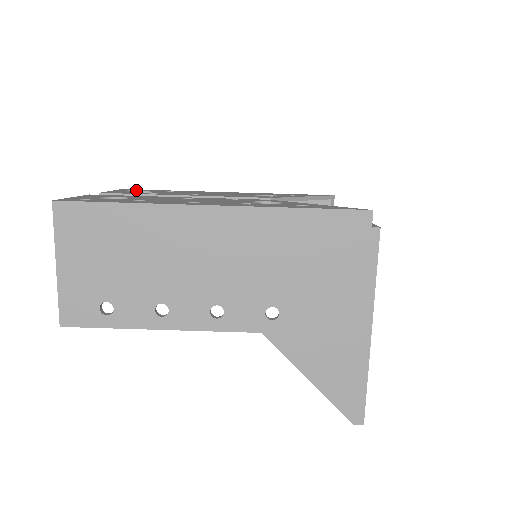
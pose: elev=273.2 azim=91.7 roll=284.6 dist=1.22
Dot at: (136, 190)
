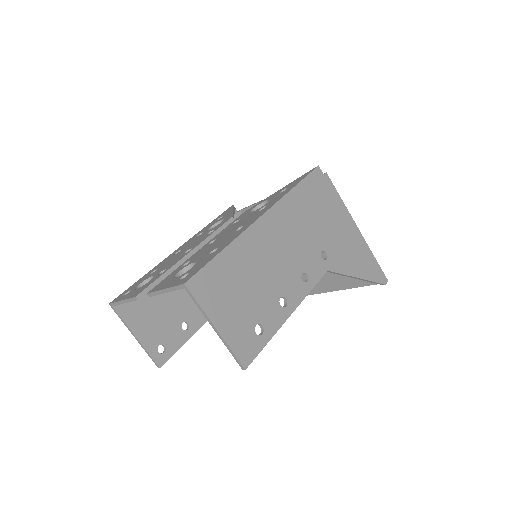
Dot at: (128, 291)
